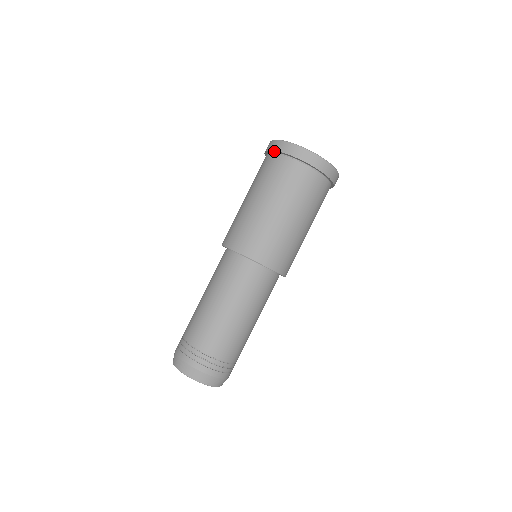
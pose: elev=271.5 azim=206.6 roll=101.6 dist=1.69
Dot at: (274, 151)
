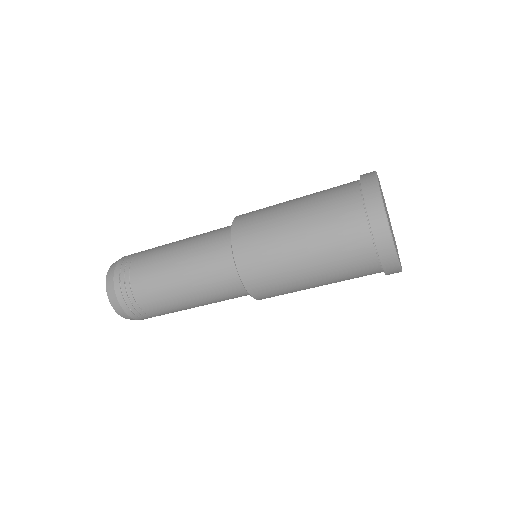
Dot at: (363, 192)
